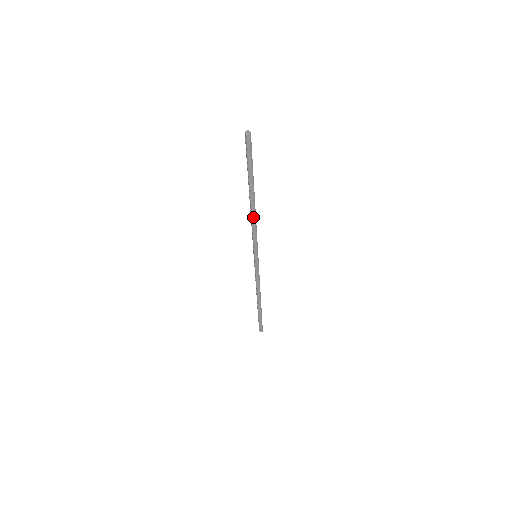
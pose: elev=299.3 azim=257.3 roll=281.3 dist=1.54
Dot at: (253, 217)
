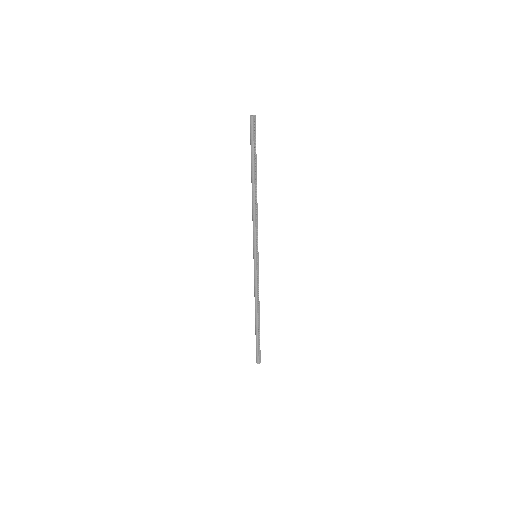
Dot at: (253, 206)
